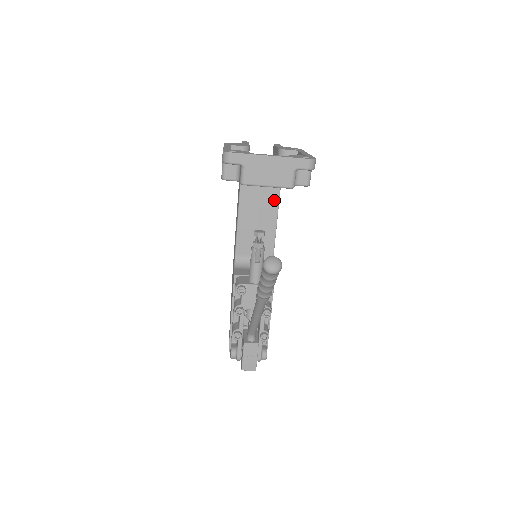
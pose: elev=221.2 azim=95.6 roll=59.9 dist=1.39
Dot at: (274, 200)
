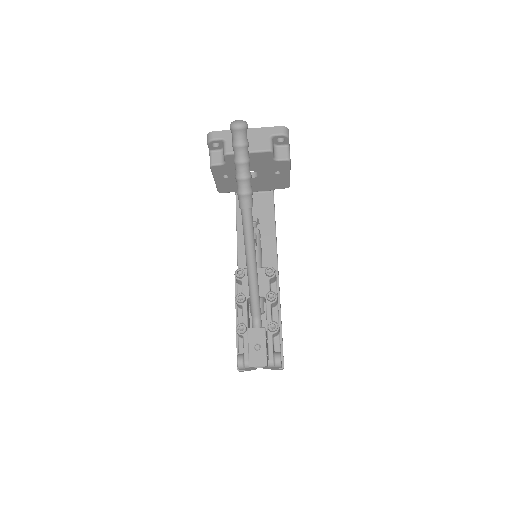
Dot at: (270, 215)
